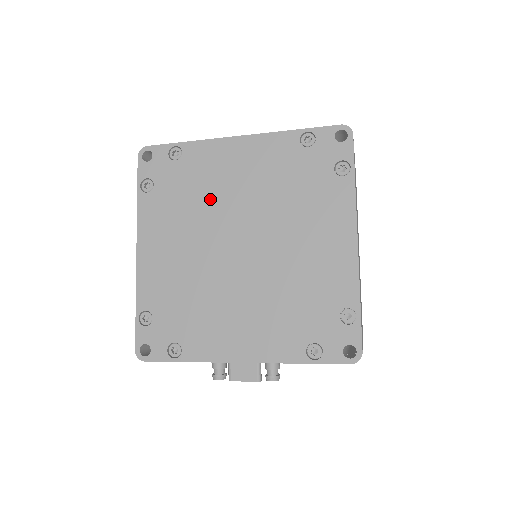
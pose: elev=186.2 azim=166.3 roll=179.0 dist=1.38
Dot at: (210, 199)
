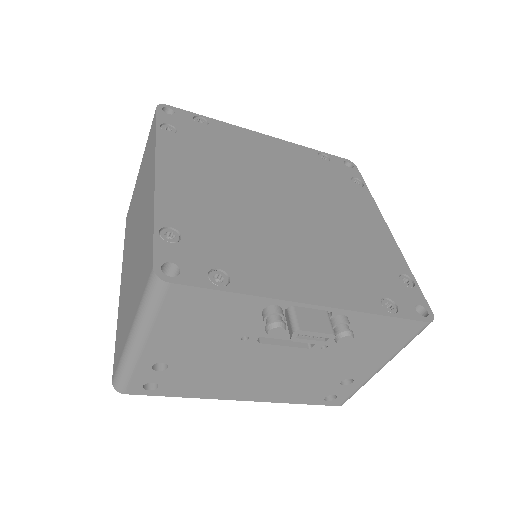
Dot at: (244, 161)
